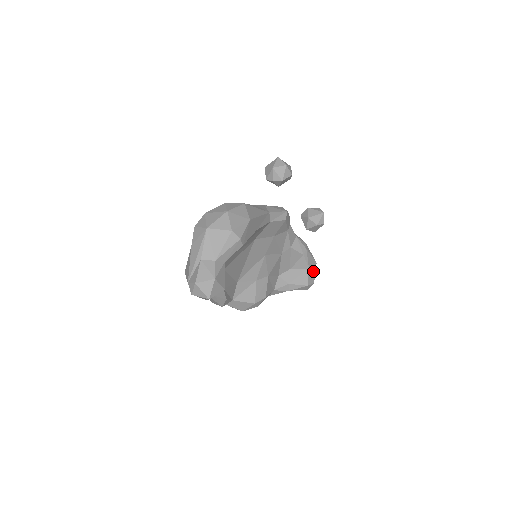
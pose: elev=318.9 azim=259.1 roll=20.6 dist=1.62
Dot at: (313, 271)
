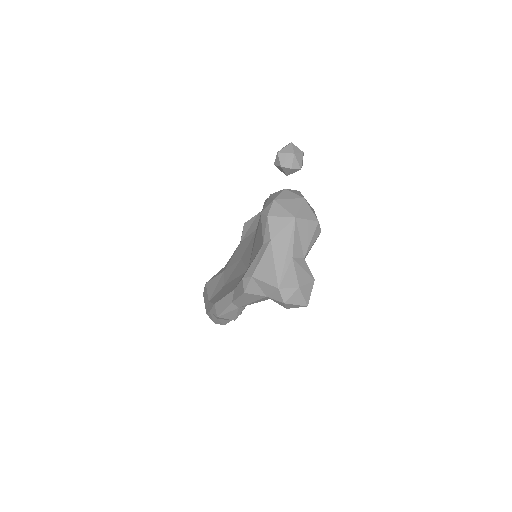
Dot at: occluded
